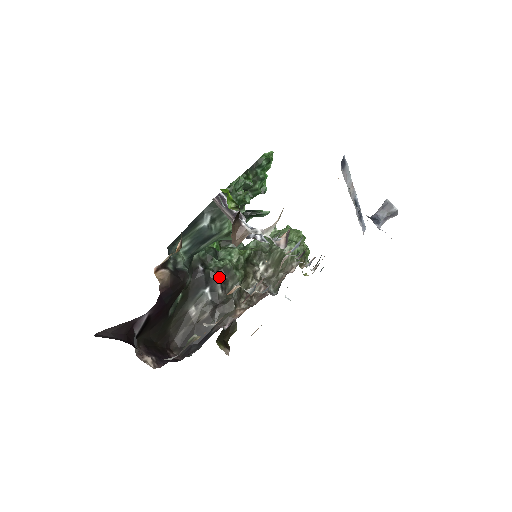
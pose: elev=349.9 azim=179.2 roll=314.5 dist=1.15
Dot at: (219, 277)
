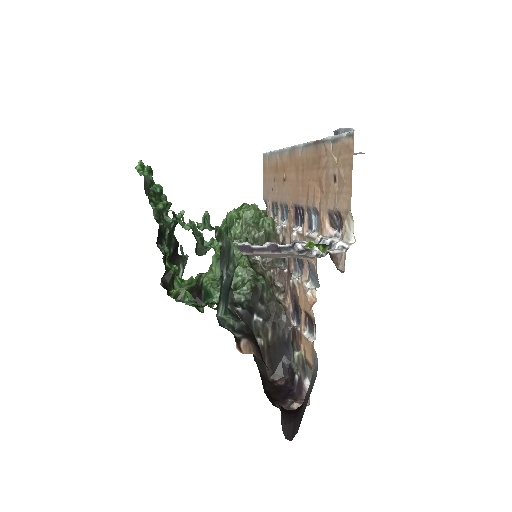
Dot at: (255, 300)
